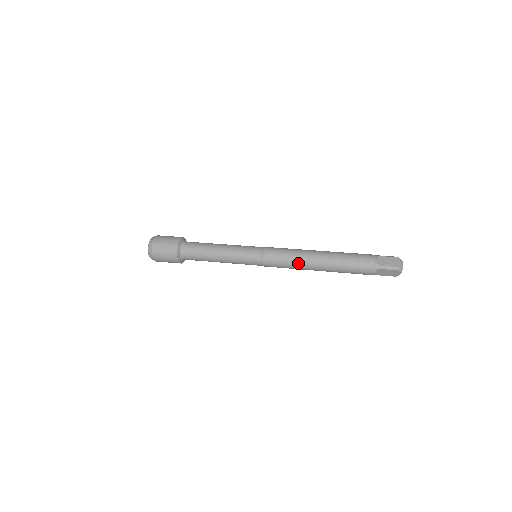
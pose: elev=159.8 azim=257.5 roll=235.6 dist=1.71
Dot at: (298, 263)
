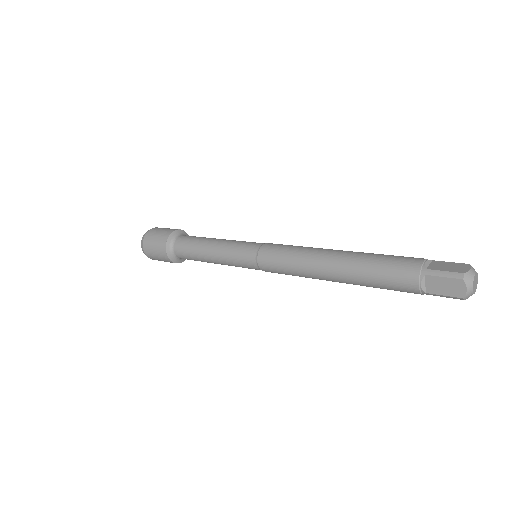
Dot at: (302, 261)
